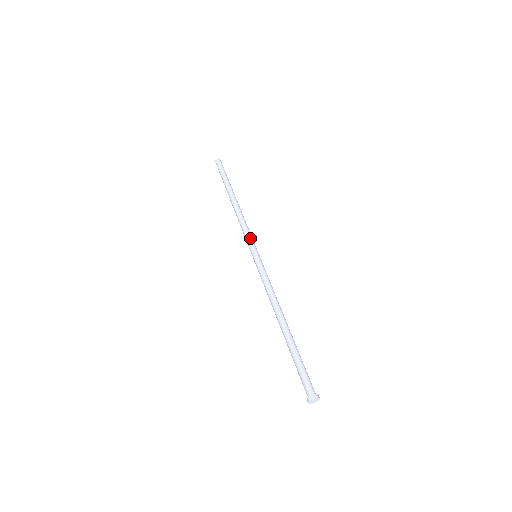
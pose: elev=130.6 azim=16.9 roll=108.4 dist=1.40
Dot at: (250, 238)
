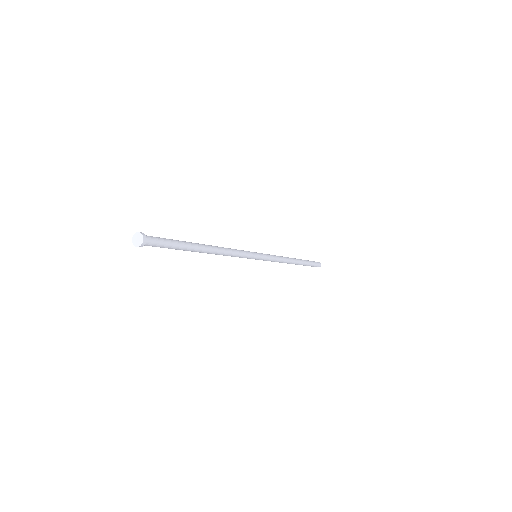
Dot at: (268, 254)
